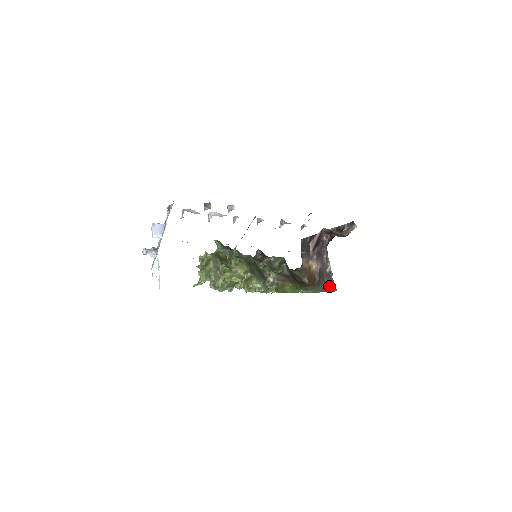
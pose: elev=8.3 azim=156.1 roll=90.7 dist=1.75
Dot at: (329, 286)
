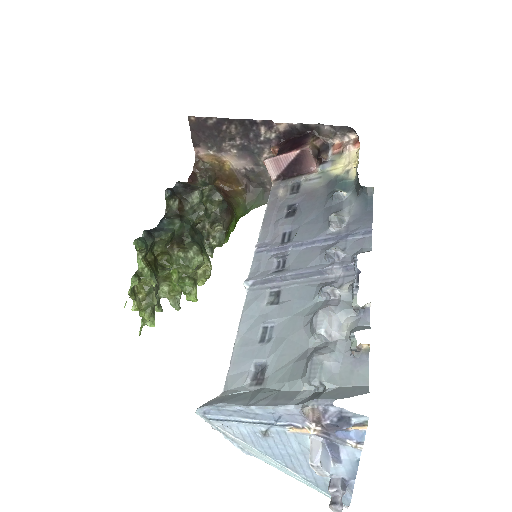
Dot at: occluded
